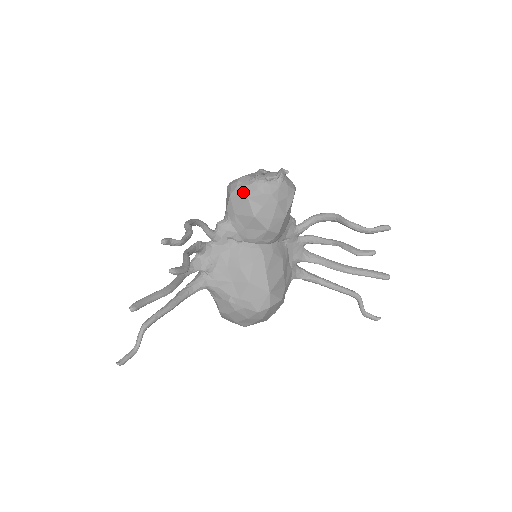
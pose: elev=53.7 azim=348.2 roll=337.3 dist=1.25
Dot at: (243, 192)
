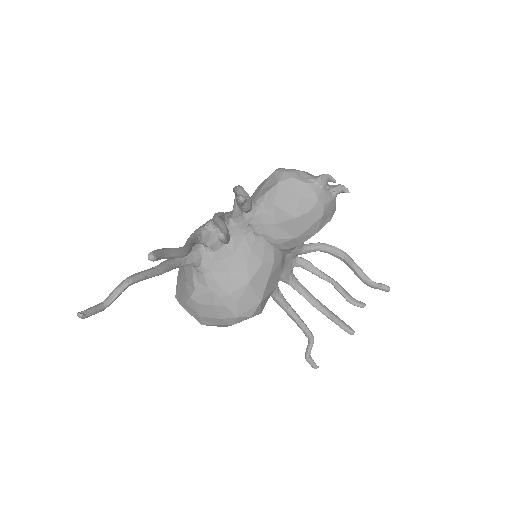
Dot at: (297, 187)
